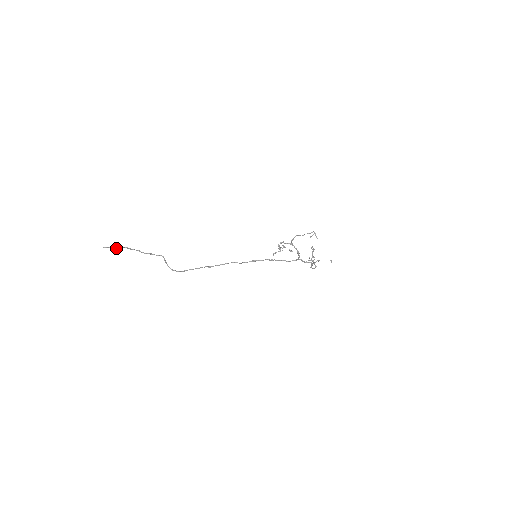
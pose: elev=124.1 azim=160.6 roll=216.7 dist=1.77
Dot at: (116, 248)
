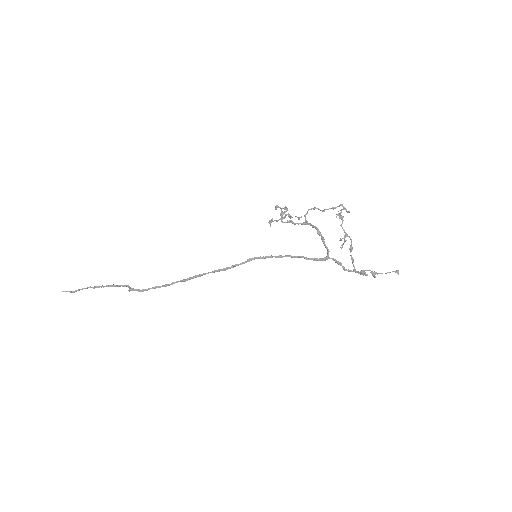
Dot at: (77, 290)
